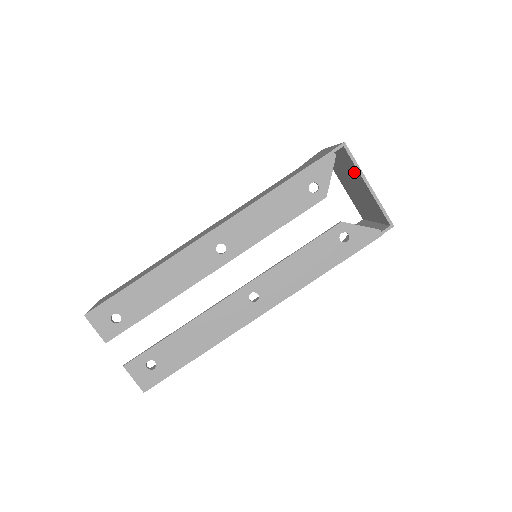
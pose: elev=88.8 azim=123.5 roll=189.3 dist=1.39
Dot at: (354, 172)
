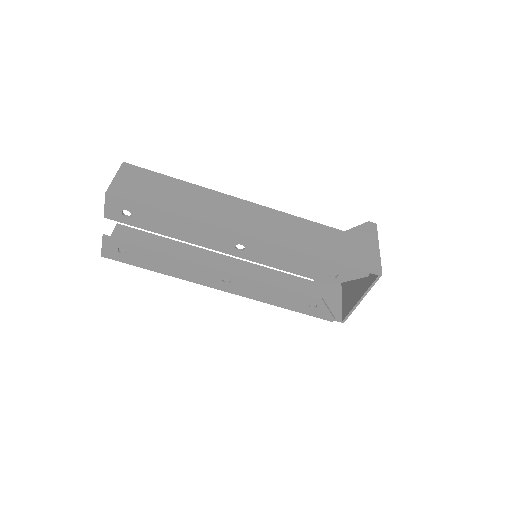
Dot at: (366, 282)
